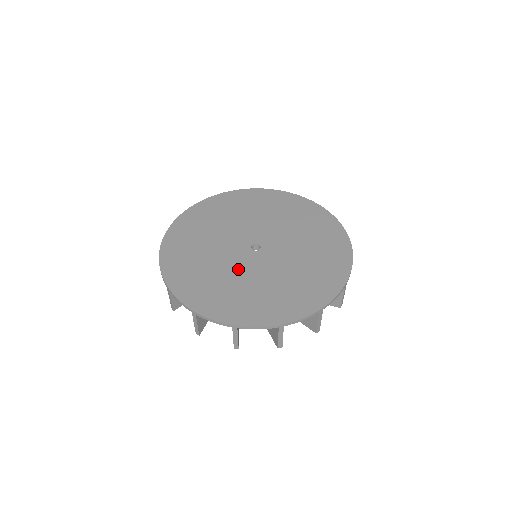
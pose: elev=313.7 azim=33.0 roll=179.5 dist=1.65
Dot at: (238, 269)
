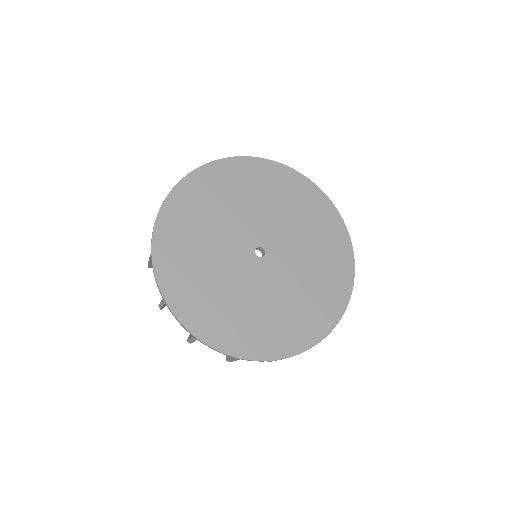
Dot at: (256, 288)
